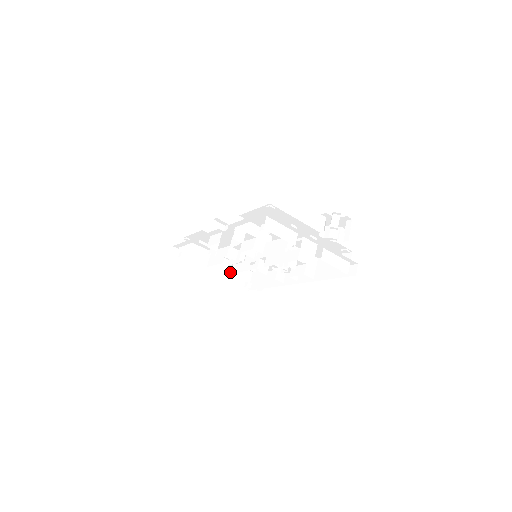
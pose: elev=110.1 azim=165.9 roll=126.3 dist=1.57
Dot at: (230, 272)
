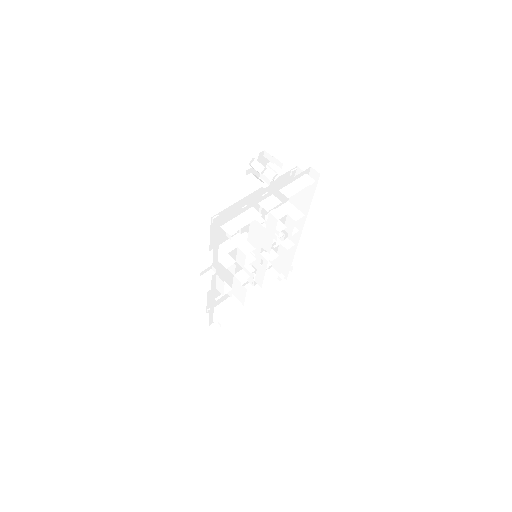
Dot at: (260, 287)
